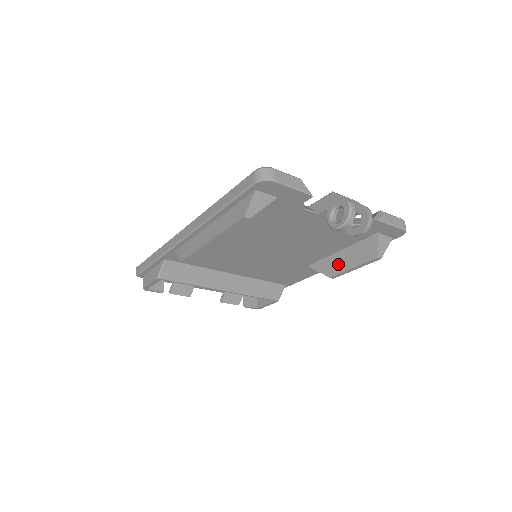
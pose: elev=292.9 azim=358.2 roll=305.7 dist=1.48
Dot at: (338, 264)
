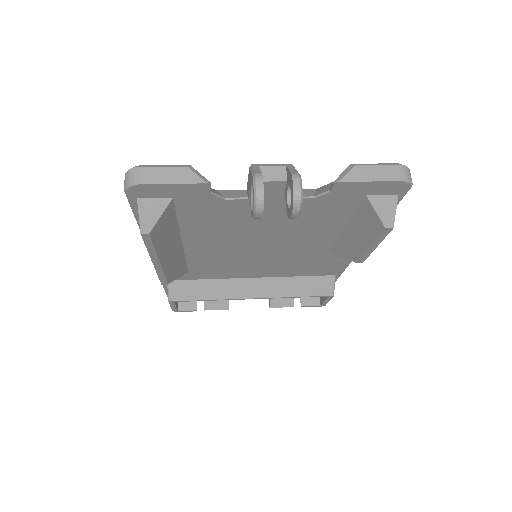
Dot at: (353, 245)
